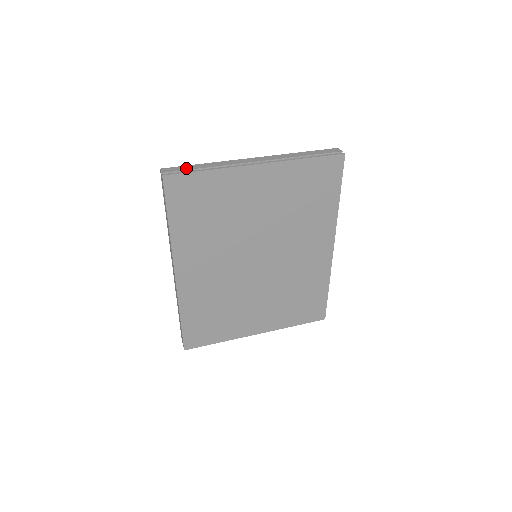
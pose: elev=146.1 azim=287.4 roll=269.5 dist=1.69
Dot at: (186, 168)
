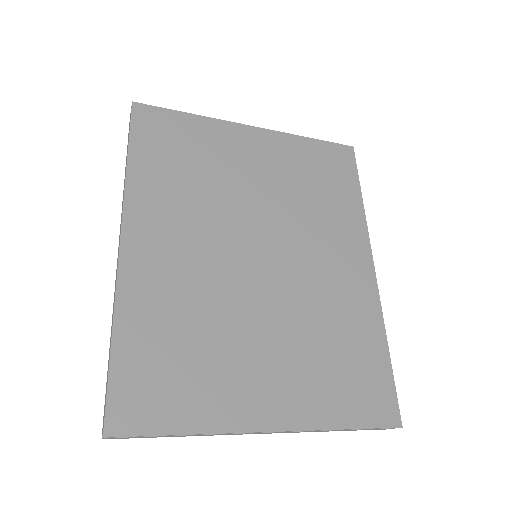
Dot at: occluded
